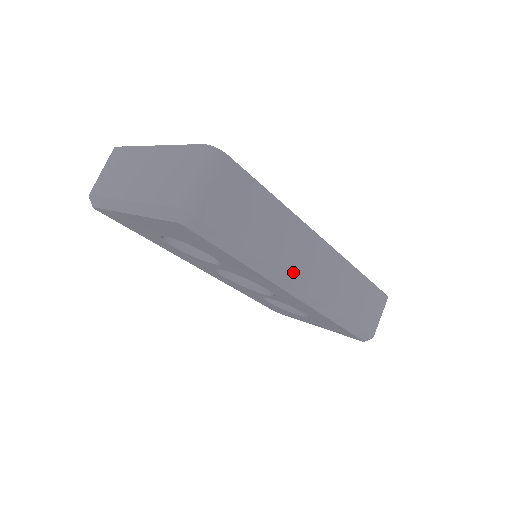
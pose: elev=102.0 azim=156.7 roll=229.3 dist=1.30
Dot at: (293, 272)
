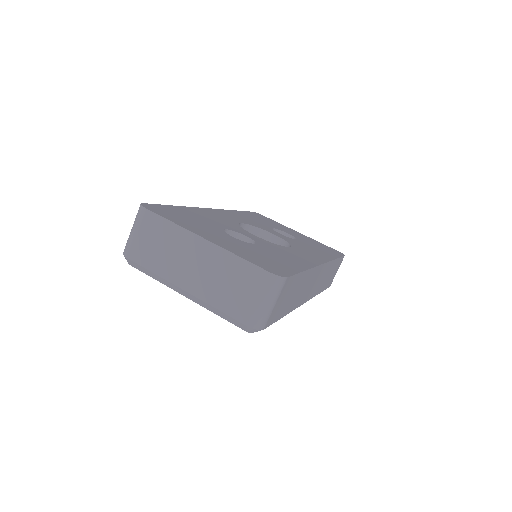
Dot at: (302, 300)
